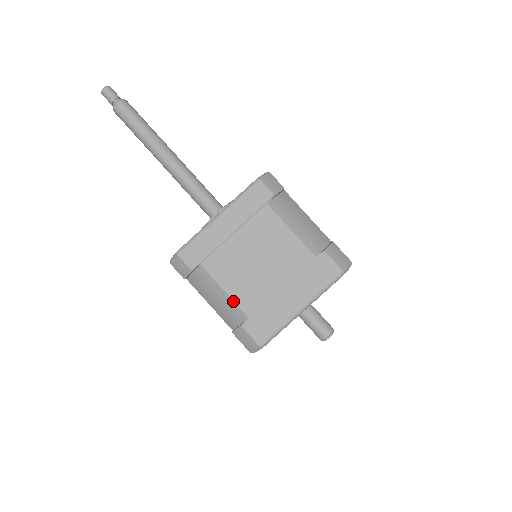
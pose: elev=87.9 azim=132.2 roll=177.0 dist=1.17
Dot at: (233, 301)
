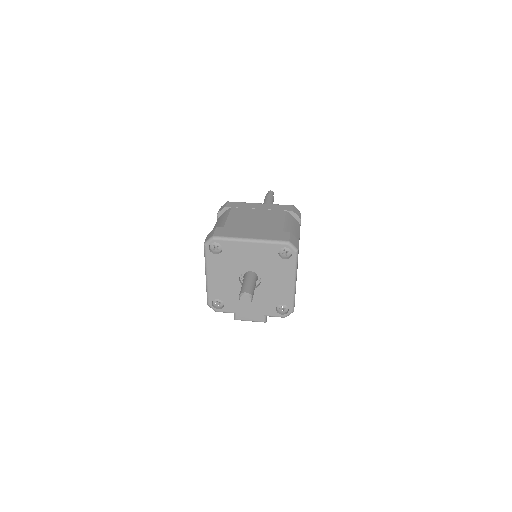
Dot at: (226, 221)
